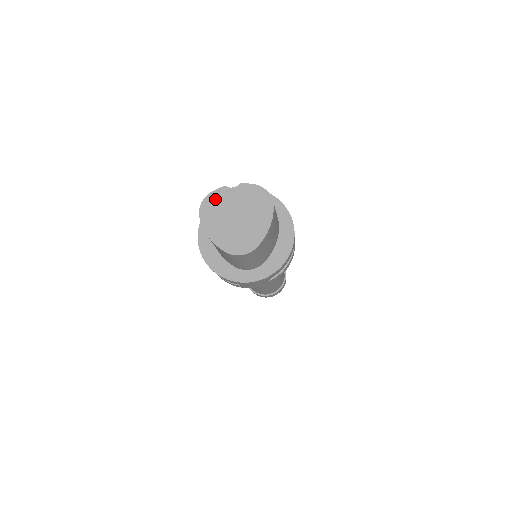
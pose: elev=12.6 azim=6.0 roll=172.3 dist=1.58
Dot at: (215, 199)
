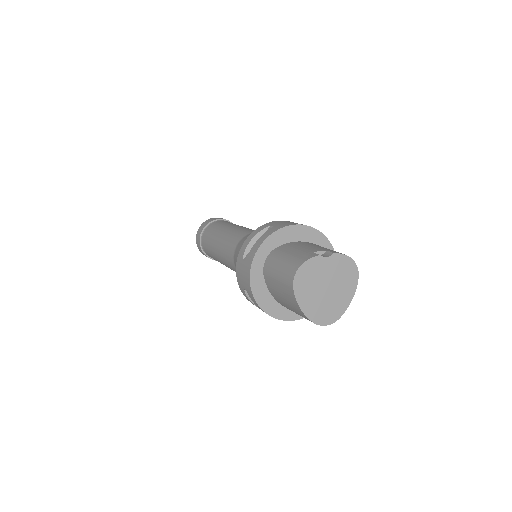
Dot at: (309, 269)
